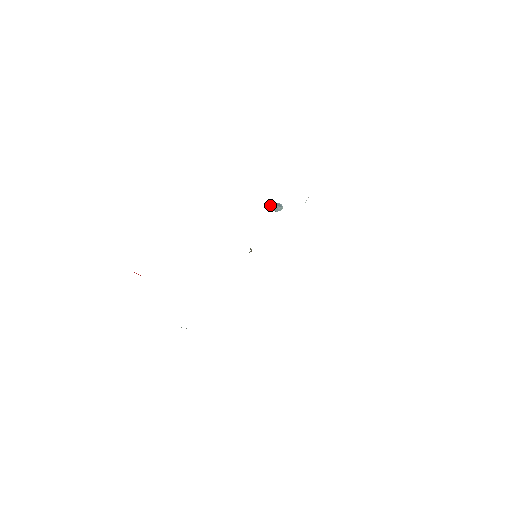
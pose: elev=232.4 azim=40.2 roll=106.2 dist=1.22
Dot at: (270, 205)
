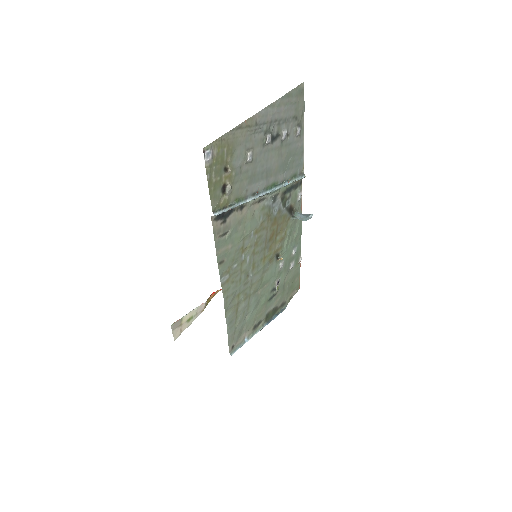
Dot at: (298, 216)
